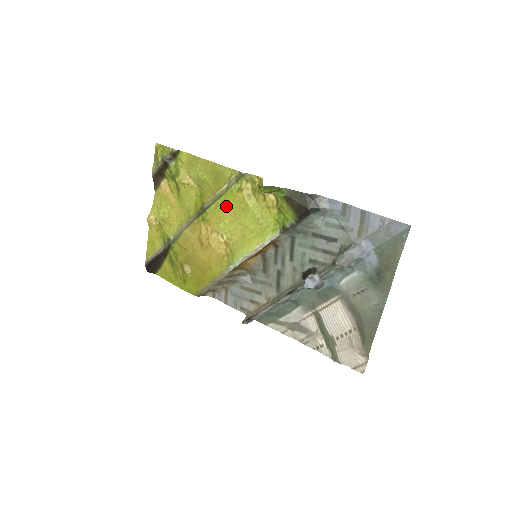
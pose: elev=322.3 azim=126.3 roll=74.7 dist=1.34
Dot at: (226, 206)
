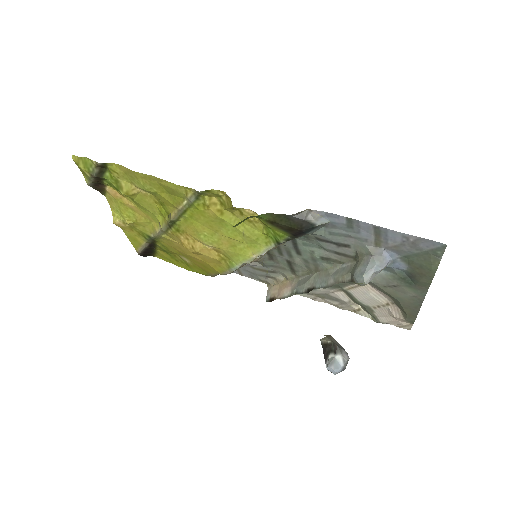
Dot at: (197, 220)
